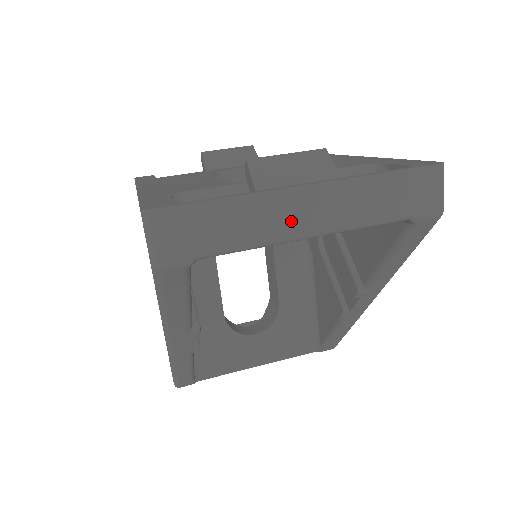
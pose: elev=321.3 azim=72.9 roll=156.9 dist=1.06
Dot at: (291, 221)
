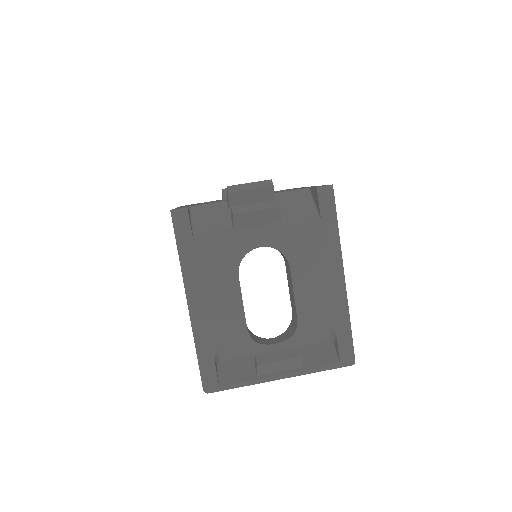
Dot at: occluded
